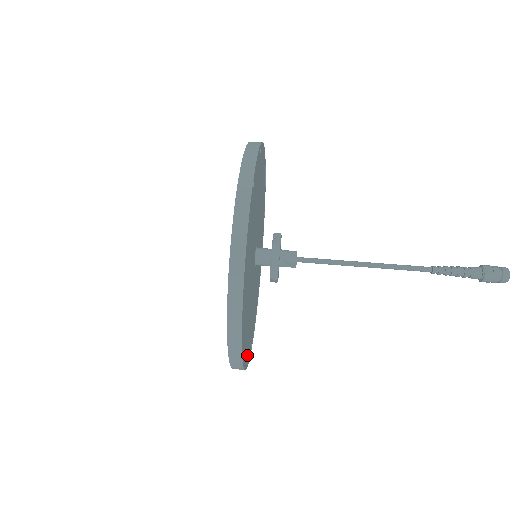
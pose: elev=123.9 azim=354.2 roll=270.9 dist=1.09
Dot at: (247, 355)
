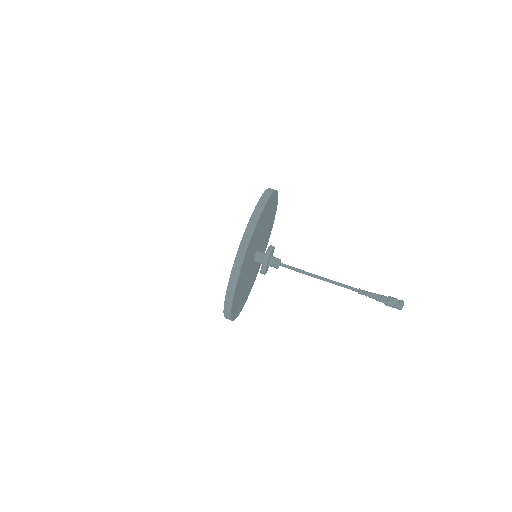
Dot at: (235, 298)
